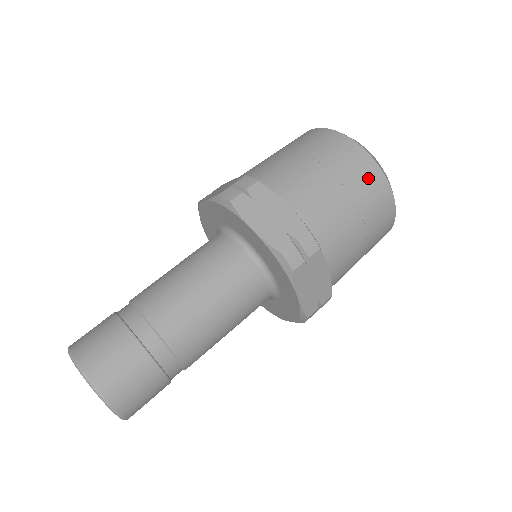
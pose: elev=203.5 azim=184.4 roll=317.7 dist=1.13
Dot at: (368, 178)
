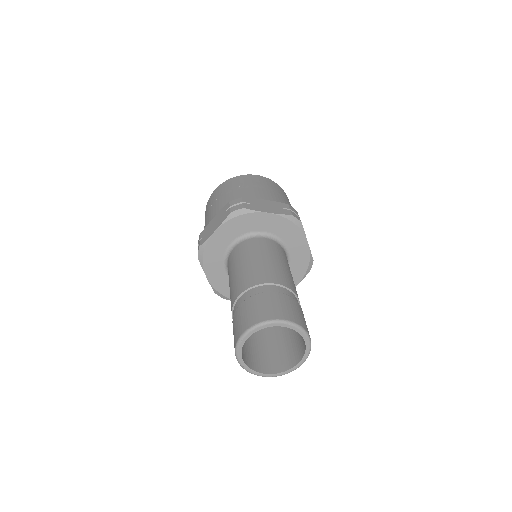
Dot at: (229, 184)
